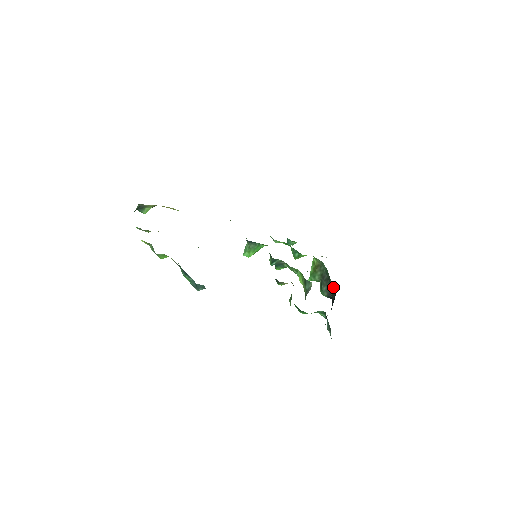
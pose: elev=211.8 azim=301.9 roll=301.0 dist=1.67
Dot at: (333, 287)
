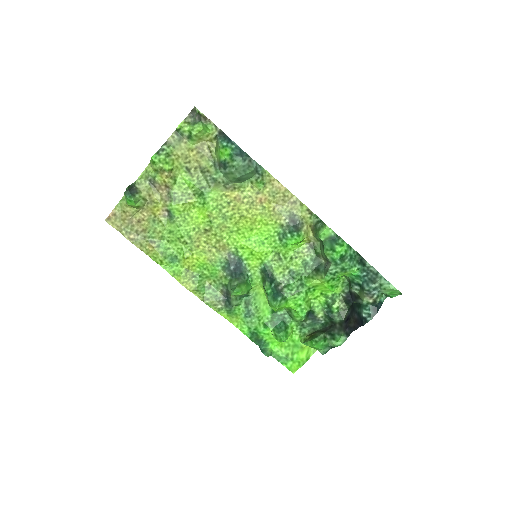
Dot at: (343, 322)
